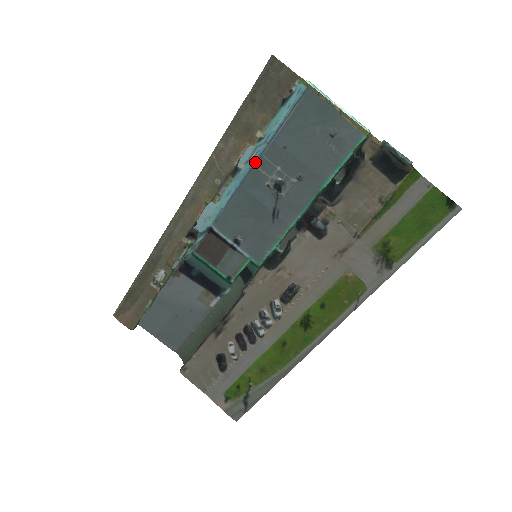
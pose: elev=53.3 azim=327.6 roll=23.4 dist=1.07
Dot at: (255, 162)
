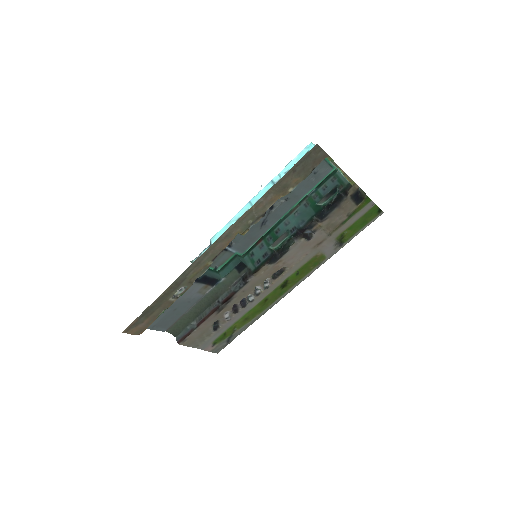
Dot at: (259, 194)
